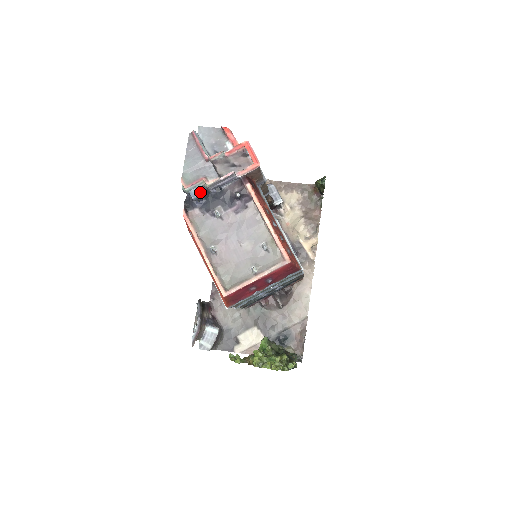
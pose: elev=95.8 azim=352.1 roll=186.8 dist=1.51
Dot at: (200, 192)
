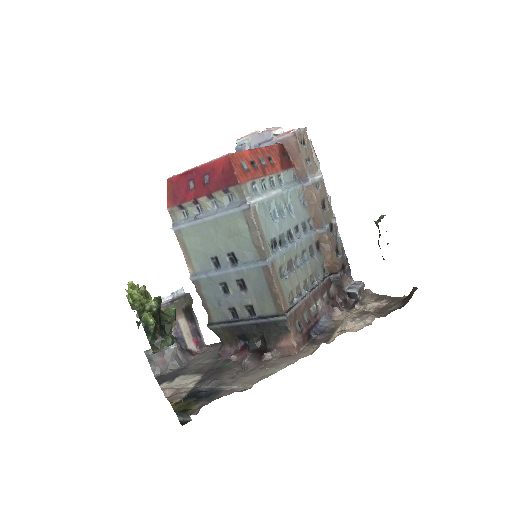
Dot at: occluded
